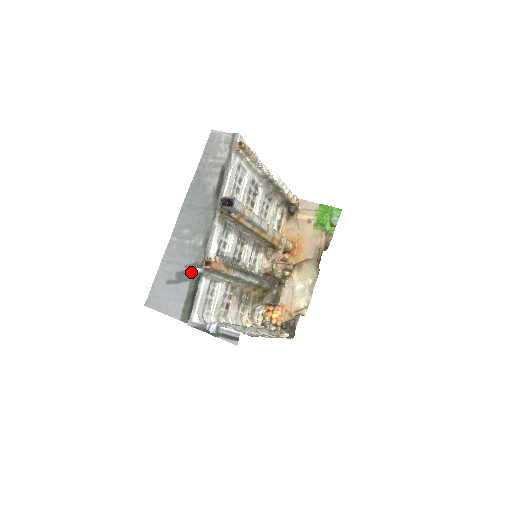
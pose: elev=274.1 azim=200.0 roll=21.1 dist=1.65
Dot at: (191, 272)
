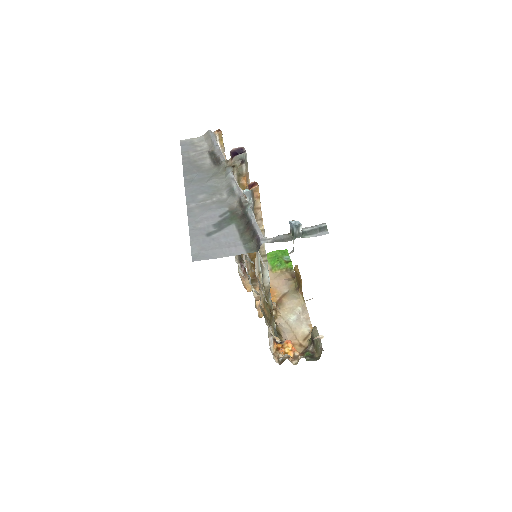
Dot at: (230, 217)
